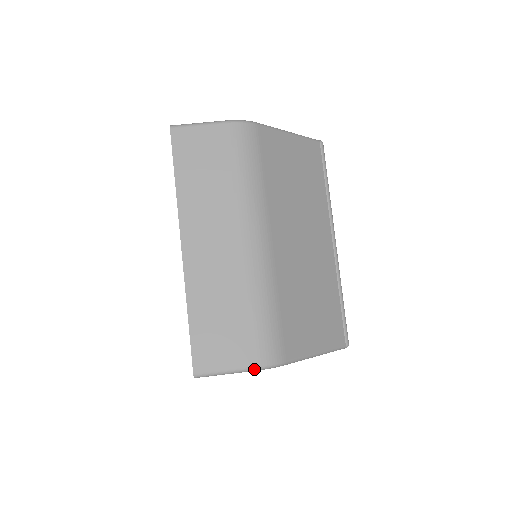
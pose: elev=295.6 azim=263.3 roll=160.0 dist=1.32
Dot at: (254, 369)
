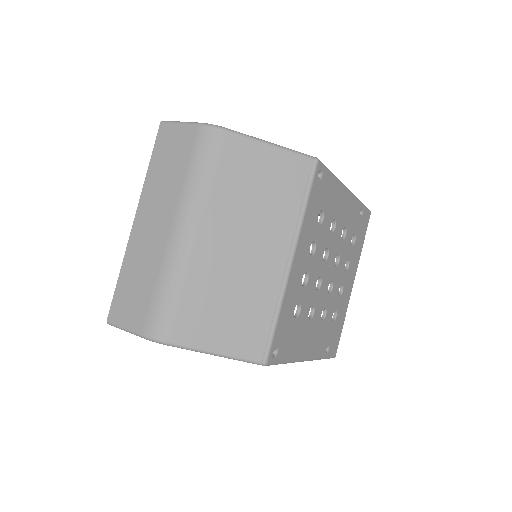
Dot at: (142, 336)
